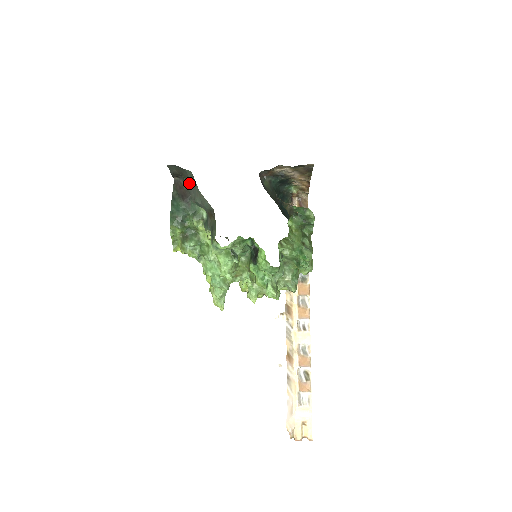
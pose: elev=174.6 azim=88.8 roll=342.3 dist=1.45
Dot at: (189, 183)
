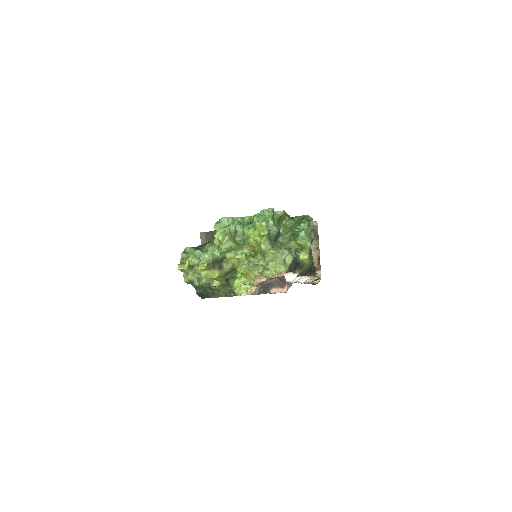
Dot at: occluded
